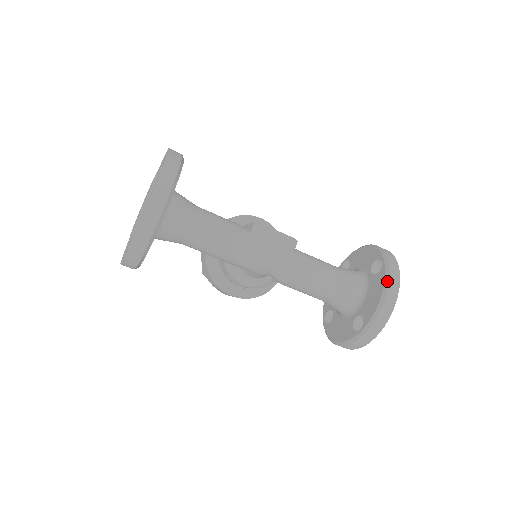
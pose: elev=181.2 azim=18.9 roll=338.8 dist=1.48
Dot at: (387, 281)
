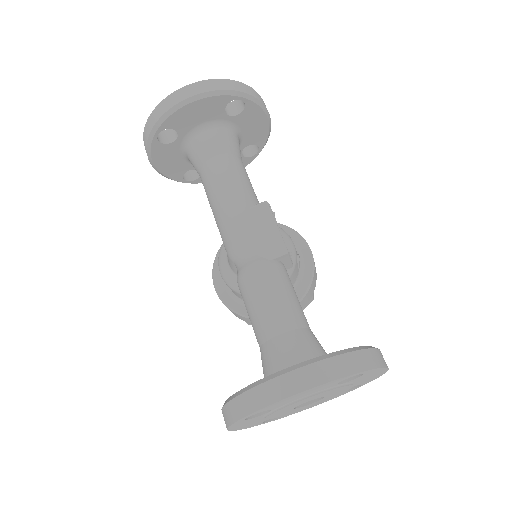
Dot at: (317, 359)
